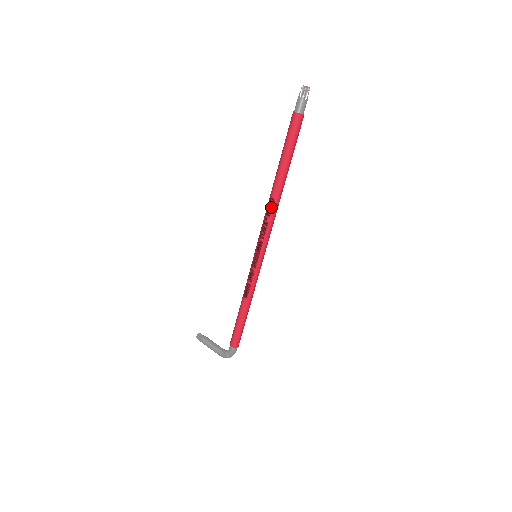
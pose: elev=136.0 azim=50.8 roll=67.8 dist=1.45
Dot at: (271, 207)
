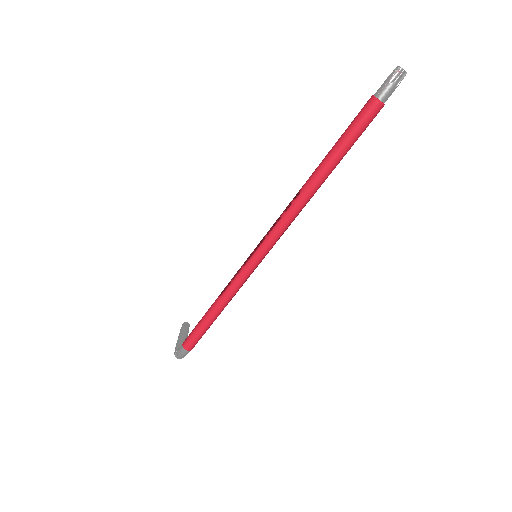
Dot at: (293, 201)
